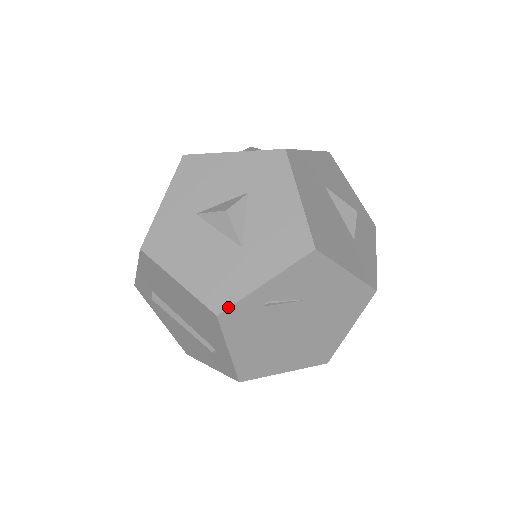
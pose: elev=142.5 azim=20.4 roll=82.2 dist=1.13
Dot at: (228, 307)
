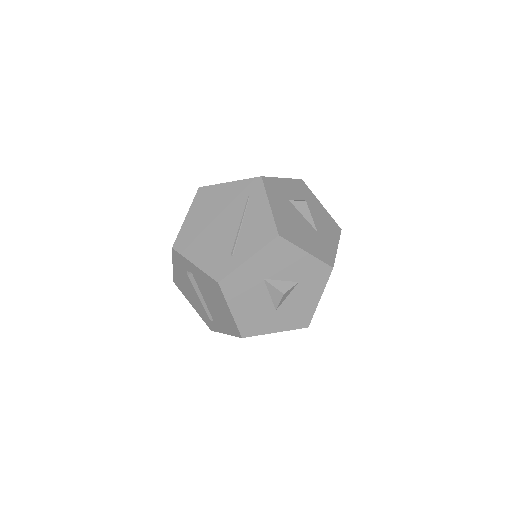
Dot at: (250, 336)
